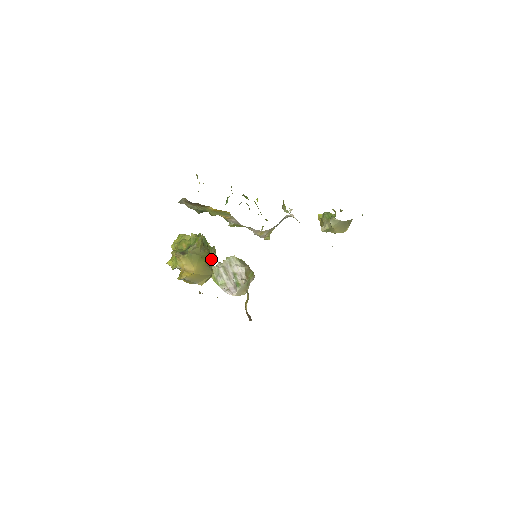
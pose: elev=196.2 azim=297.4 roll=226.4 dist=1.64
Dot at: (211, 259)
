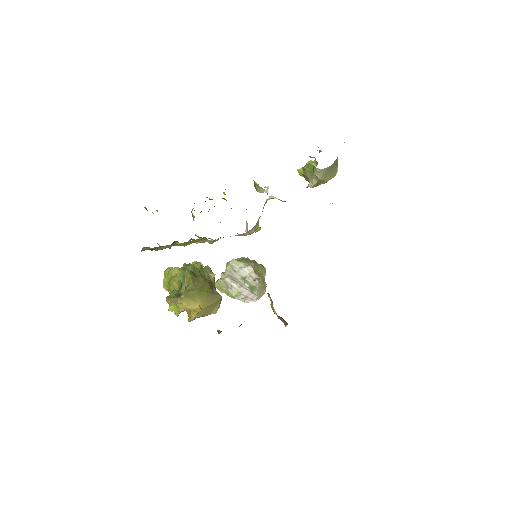
Dot at: (211, 282)
